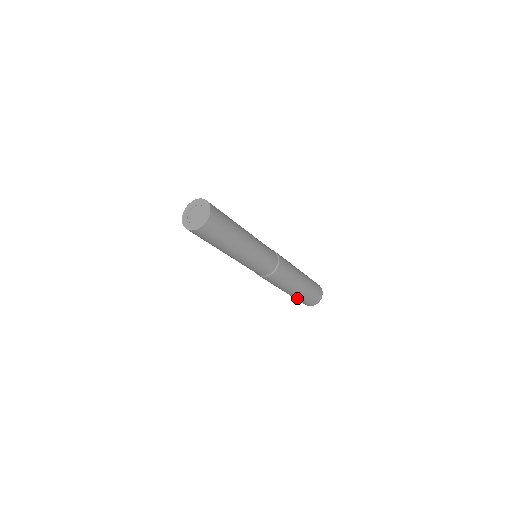
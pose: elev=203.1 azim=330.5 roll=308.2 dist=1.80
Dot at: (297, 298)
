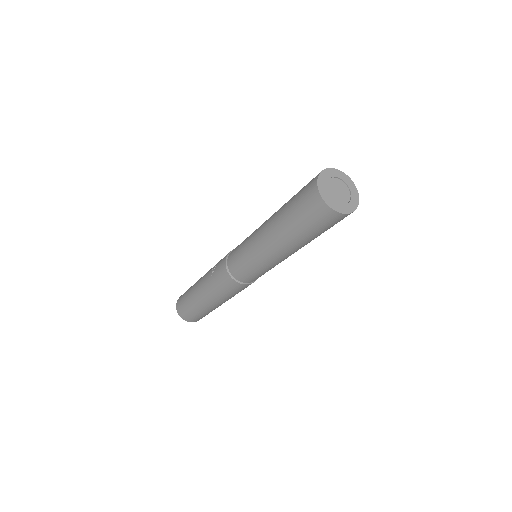
Dot at: (191, 302)
